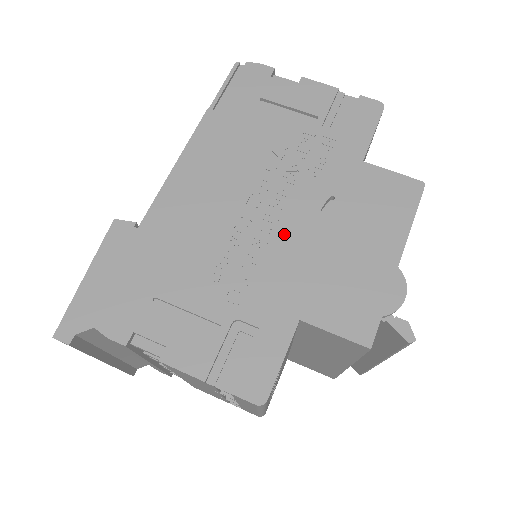
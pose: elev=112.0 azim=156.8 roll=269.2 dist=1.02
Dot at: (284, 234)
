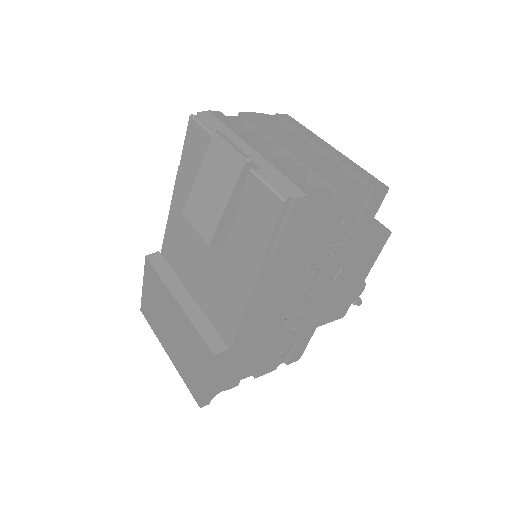
Dot at: (314, 301)
